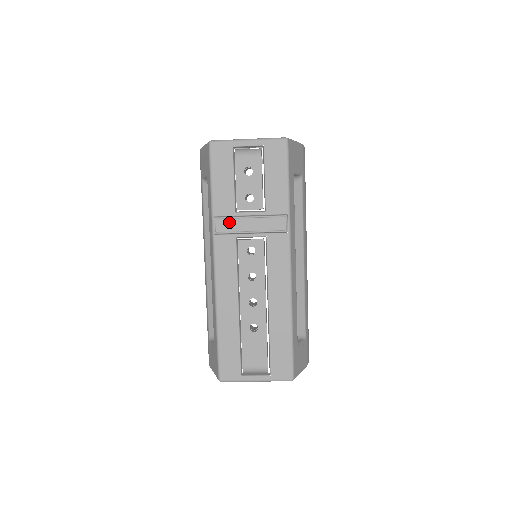
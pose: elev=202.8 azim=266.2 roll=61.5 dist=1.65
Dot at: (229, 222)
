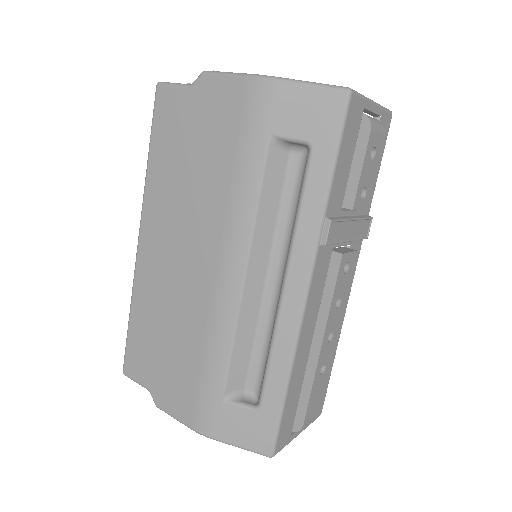
Dot at: (339, 227)
